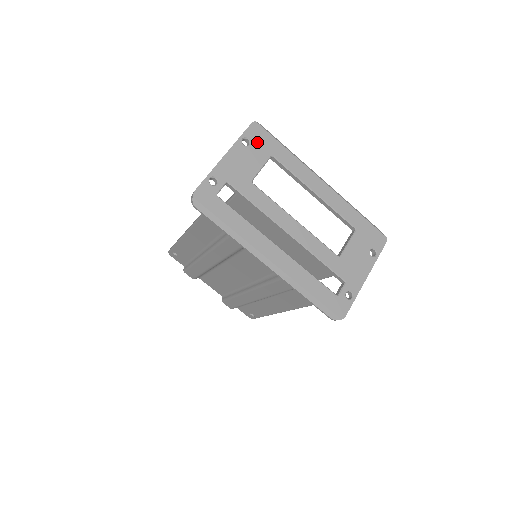
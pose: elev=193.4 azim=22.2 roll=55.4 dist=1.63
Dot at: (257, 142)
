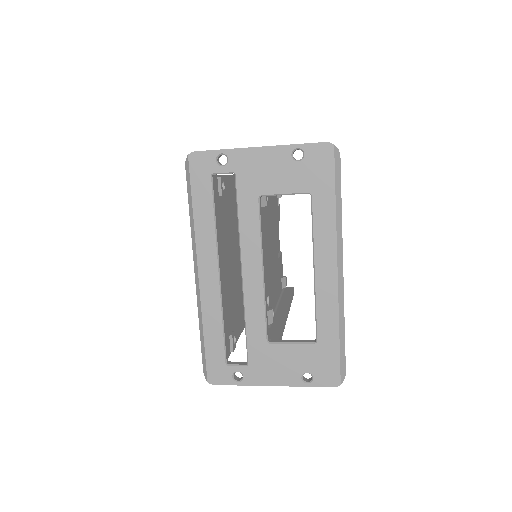
Dot at: (310, 166)
